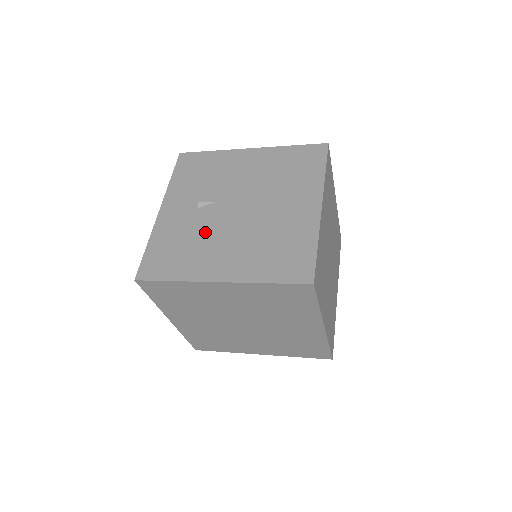
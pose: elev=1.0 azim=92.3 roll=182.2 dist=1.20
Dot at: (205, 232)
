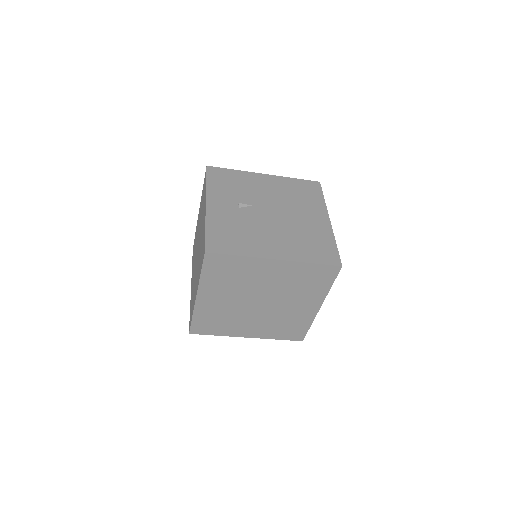
Dot at: (252, 225)
